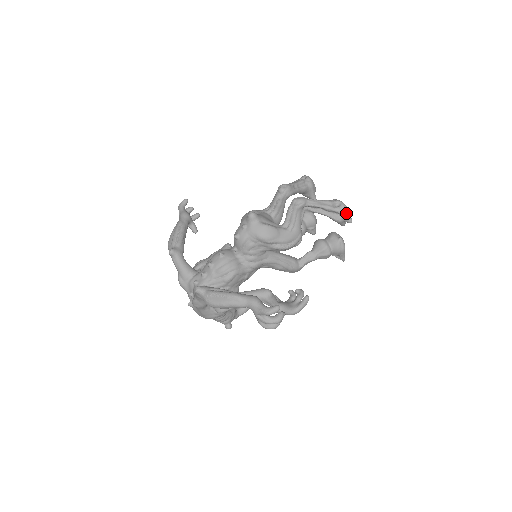
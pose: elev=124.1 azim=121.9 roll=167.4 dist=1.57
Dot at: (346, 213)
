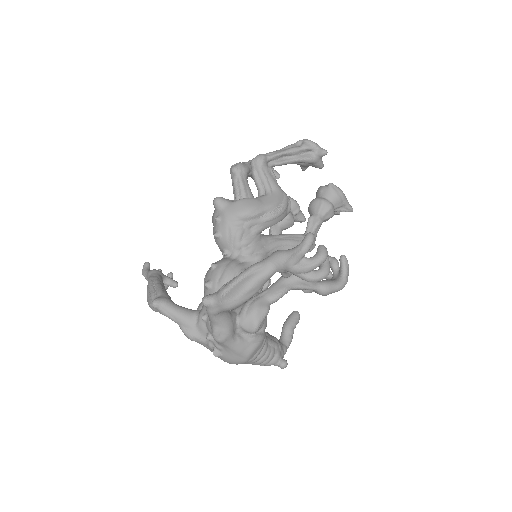
Dot at: (314, 145)
